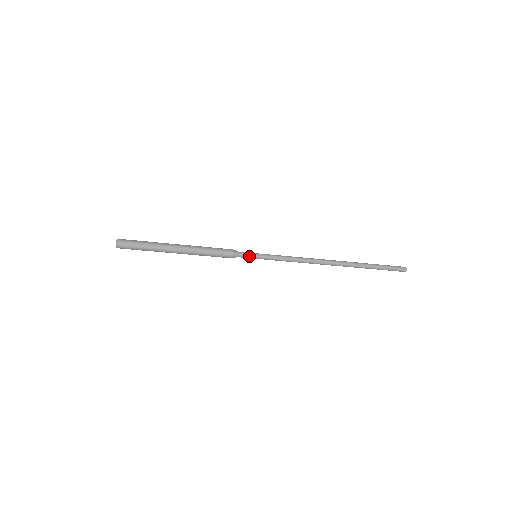
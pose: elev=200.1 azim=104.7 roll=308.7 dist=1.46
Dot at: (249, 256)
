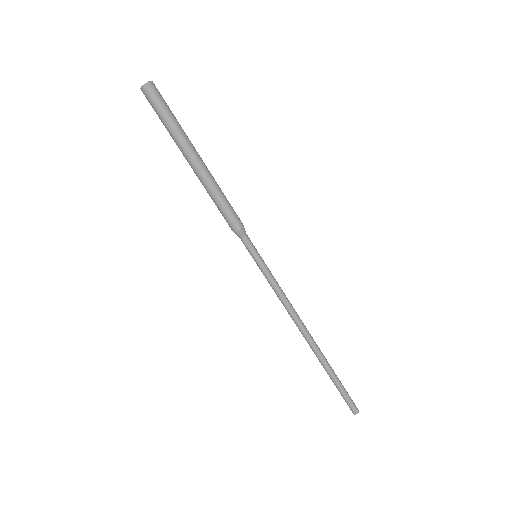
Dot at: (252, 248)
